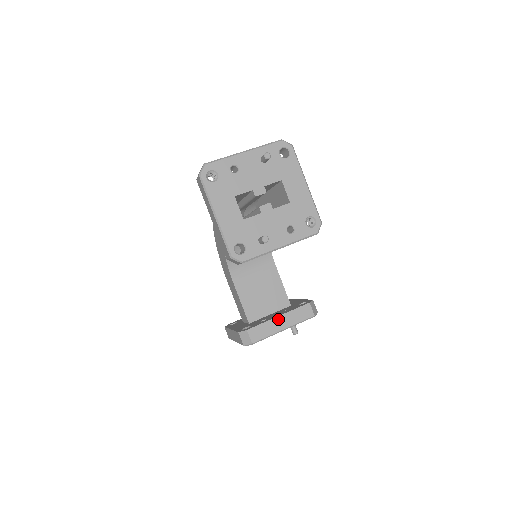
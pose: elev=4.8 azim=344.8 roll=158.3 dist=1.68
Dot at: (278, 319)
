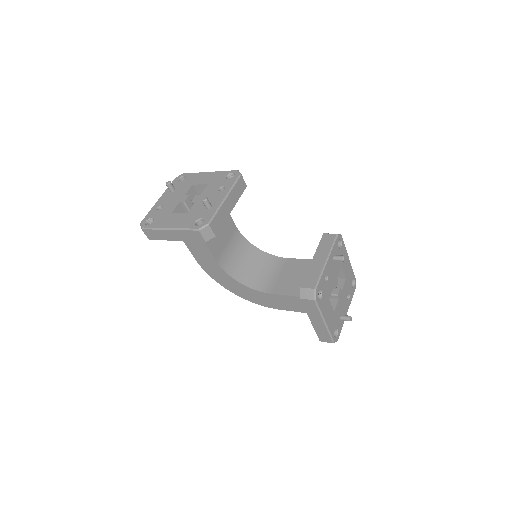
Dot at: (314, 261)
